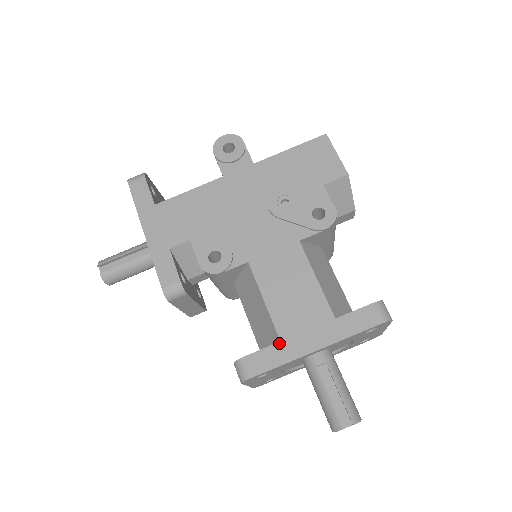
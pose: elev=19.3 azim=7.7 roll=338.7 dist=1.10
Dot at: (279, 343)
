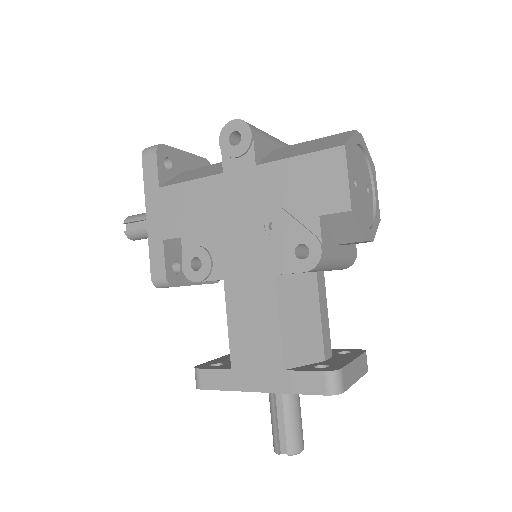
Dot at: (230, 370)
